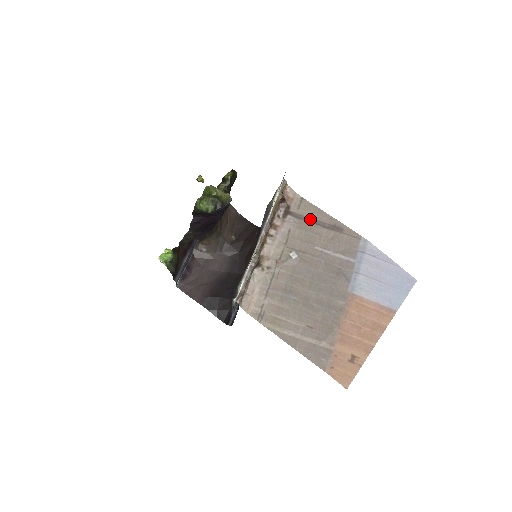
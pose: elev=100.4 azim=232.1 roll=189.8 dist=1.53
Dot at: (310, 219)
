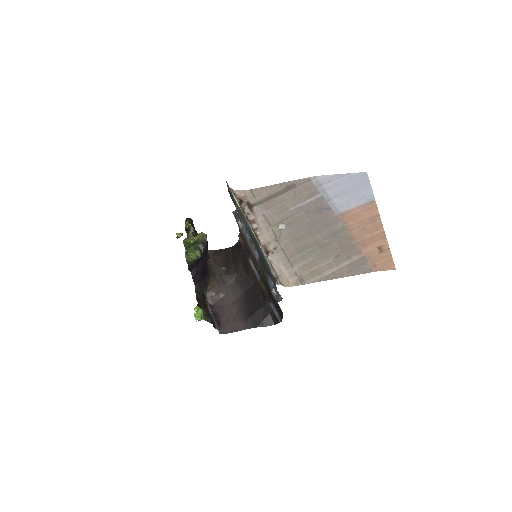
Dot at: (269, 197)
